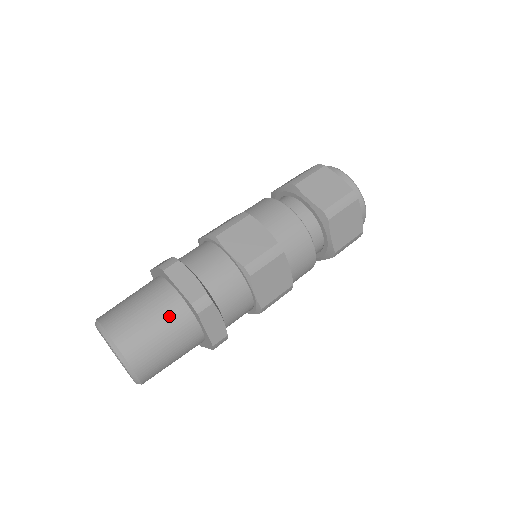
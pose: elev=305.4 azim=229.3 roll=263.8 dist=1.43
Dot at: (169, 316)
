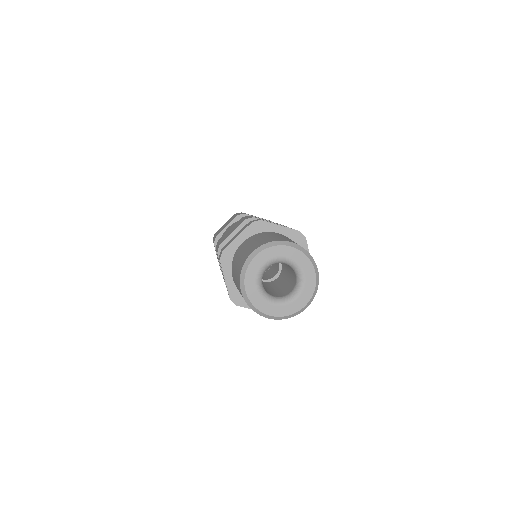
Dot at: occluded
